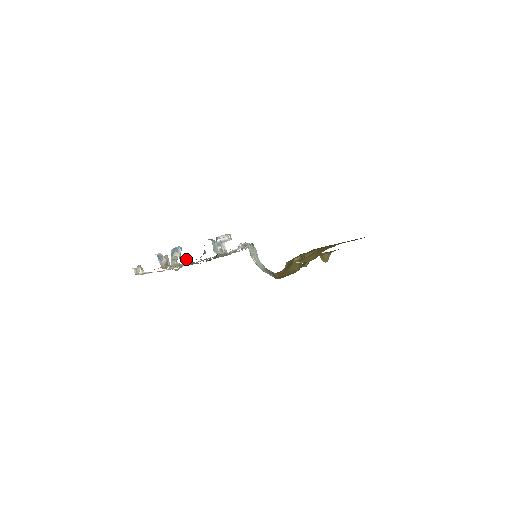
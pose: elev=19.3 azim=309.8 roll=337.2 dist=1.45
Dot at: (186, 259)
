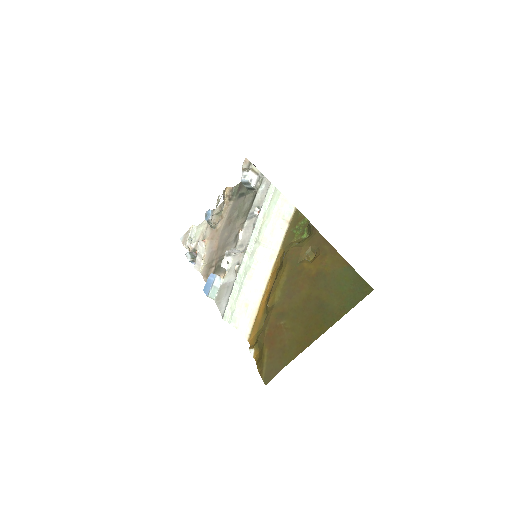
Dot at: (224, 196)
